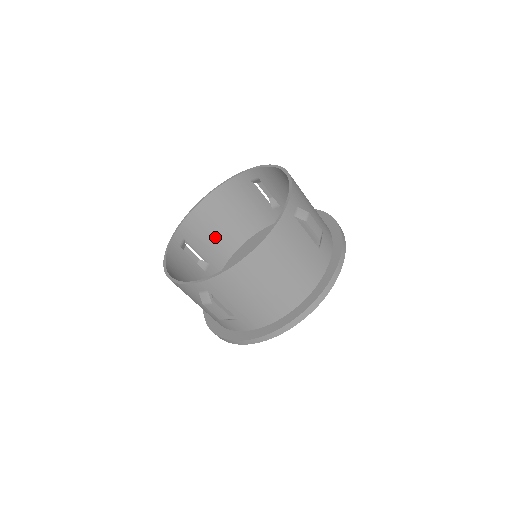
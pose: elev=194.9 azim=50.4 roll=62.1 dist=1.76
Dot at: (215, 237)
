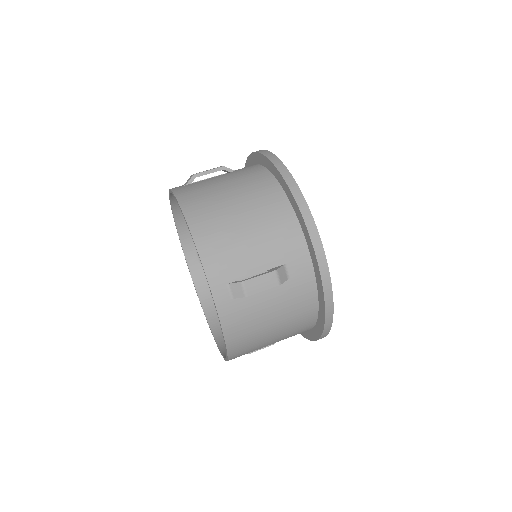
Dot at: occluded
